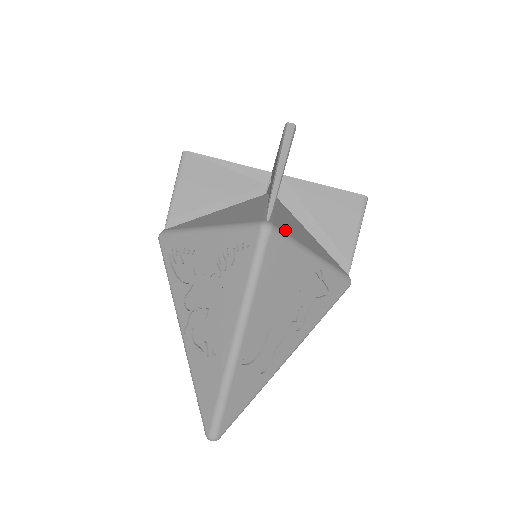
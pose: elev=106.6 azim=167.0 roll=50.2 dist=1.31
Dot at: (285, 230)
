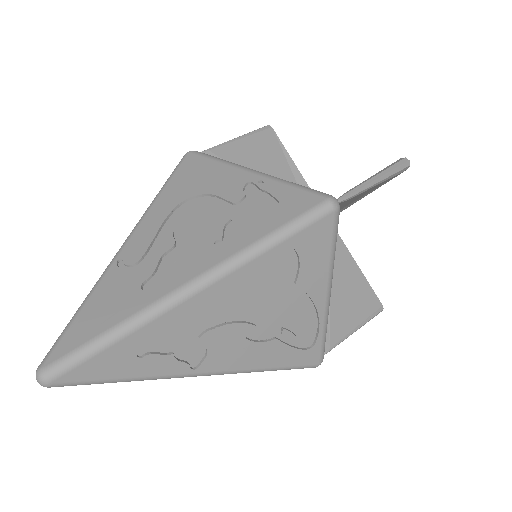
Dot at: occluded
